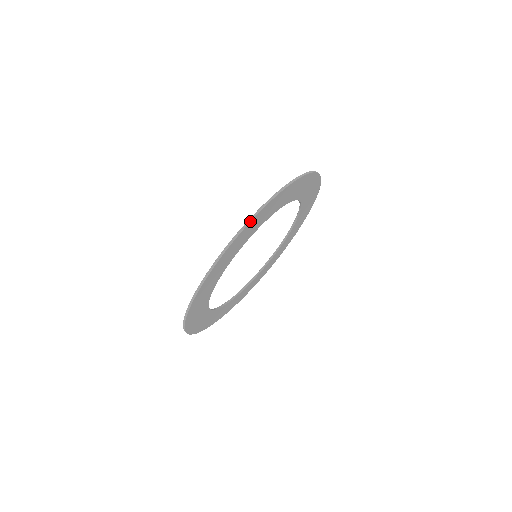
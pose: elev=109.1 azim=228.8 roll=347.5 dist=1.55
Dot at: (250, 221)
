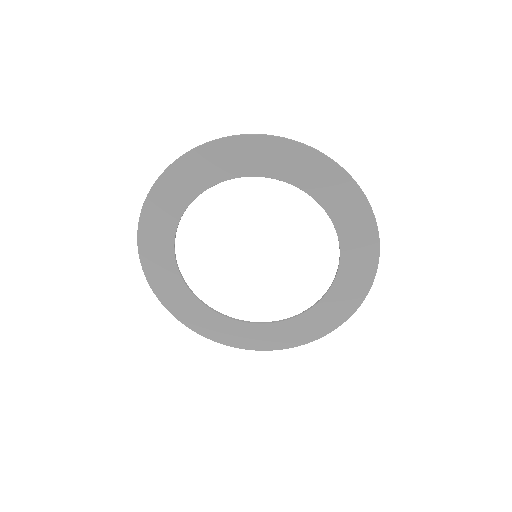
Dot at: (328, 157)
